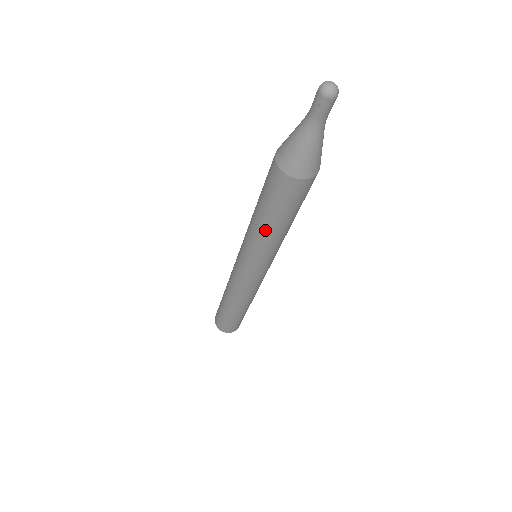
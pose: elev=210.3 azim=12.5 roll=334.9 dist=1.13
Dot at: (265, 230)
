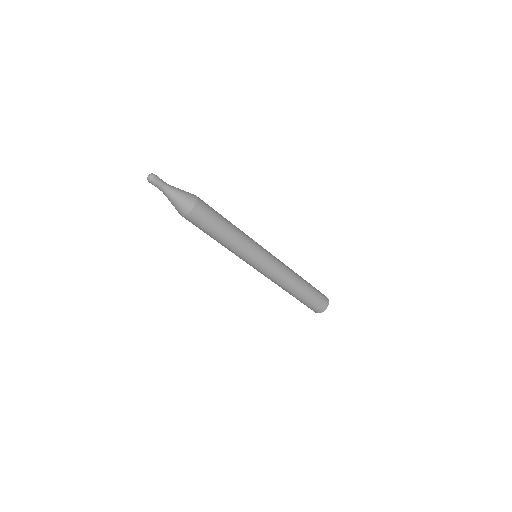
Dot at: (225, 241)
